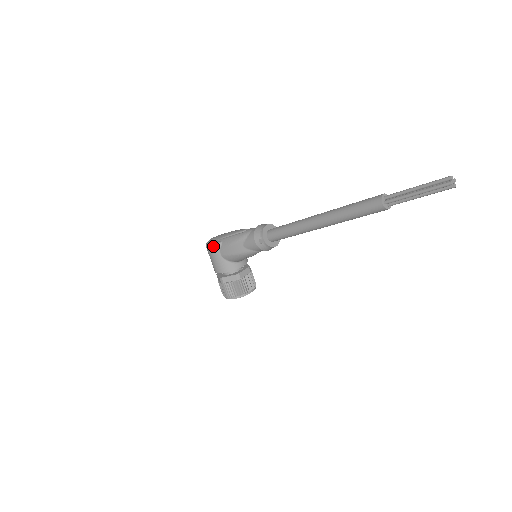
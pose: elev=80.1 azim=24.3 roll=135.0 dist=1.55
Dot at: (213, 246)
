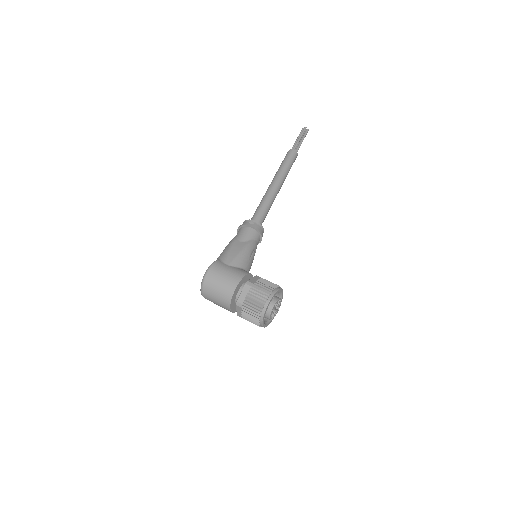
Dot at: (214, 263)
